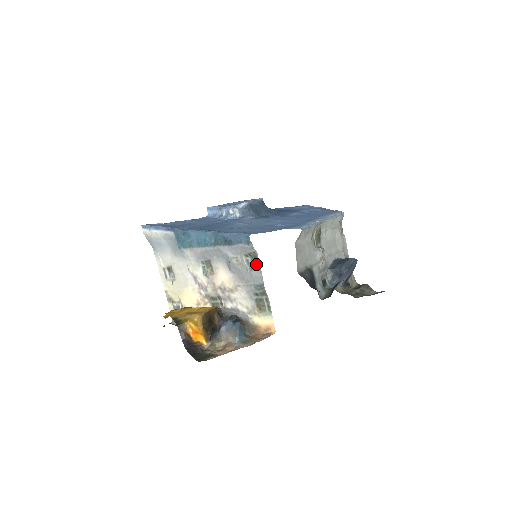
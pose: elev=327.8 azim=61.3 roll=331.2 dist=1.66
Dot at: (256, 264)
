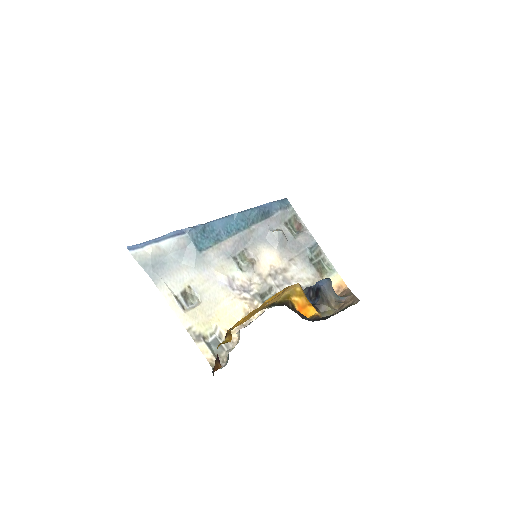
Dot at: (297, 230)
